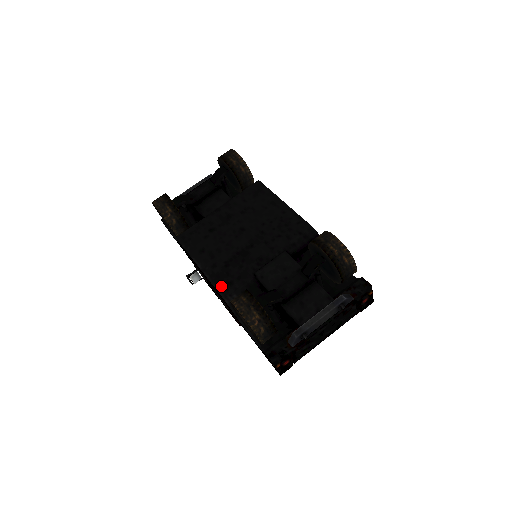
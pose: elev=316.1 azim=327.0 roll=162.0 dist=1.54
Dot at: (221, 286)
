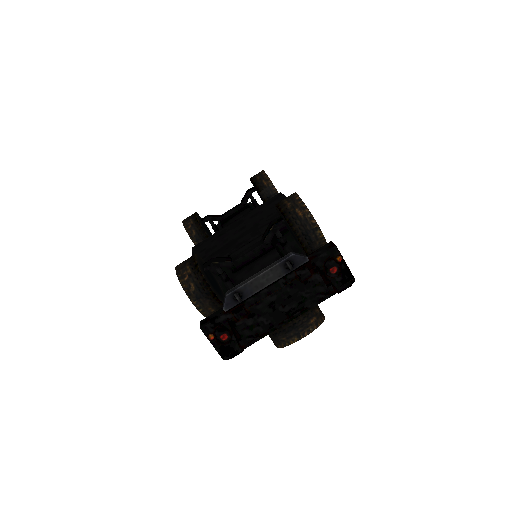
Dot at: occluded
